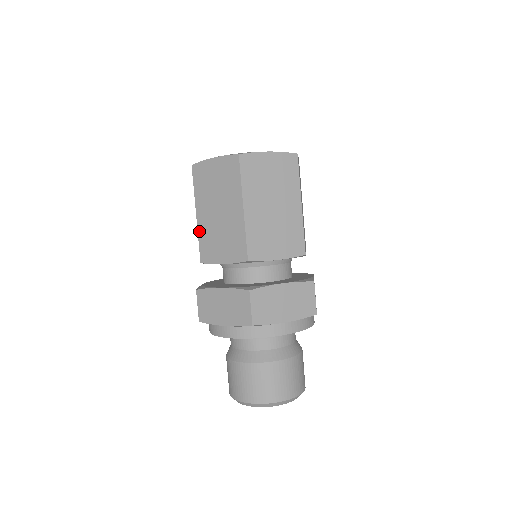
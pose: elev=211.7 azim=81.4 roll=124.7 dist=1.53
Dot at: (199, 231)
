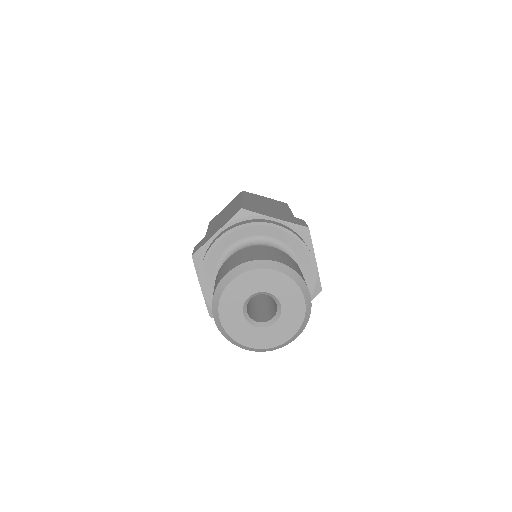
Dot at: (207, 233)
